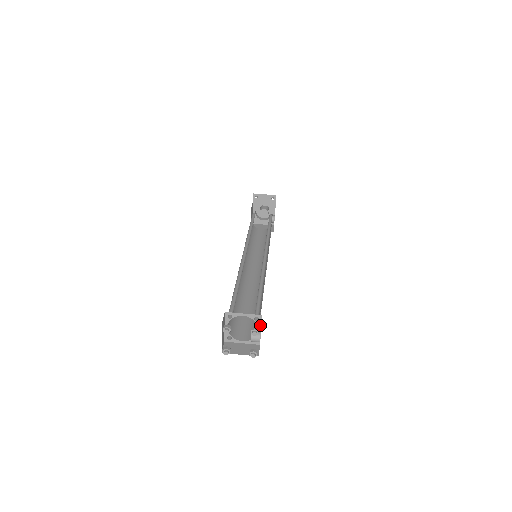
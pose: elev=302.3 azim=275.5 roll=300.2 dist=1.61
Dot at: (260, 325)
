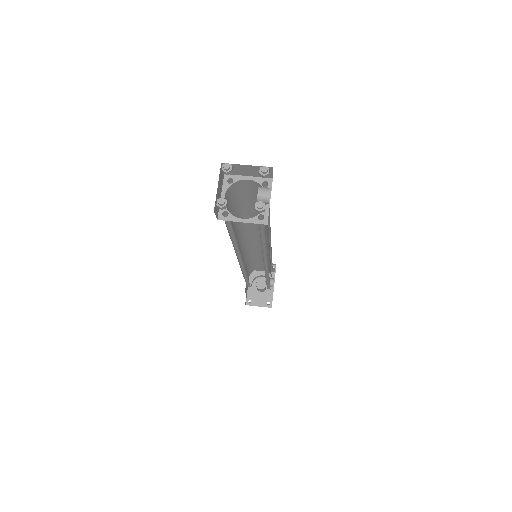
Dot at: occluded
